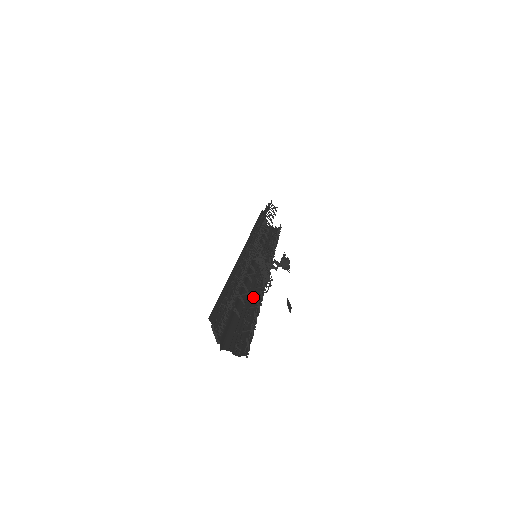
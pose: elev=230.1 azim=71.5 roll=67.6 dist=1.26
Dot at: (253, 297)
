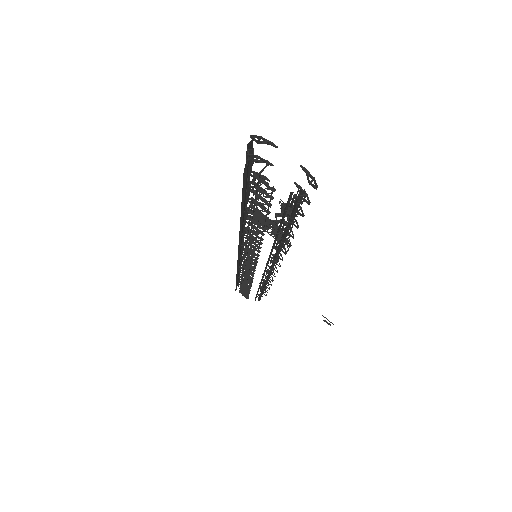
Dot at: (280, 241)
